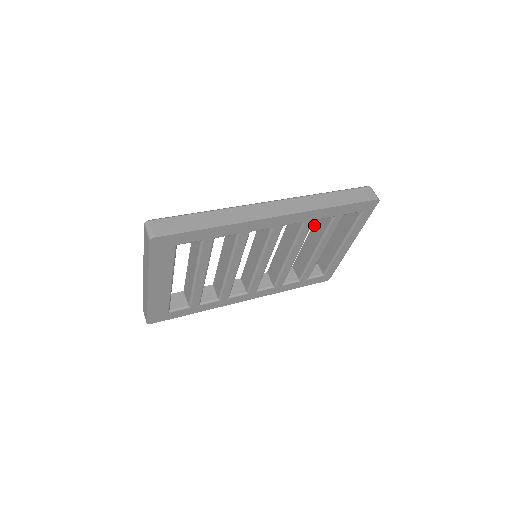
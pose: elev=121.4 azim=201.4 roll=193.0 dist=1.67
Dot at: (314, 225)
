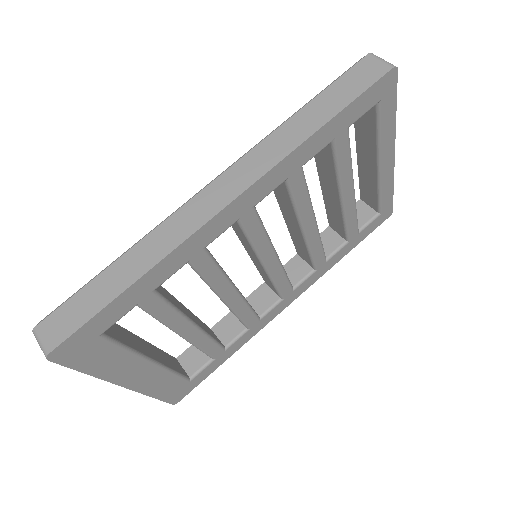
Dot at: (317, 164)
